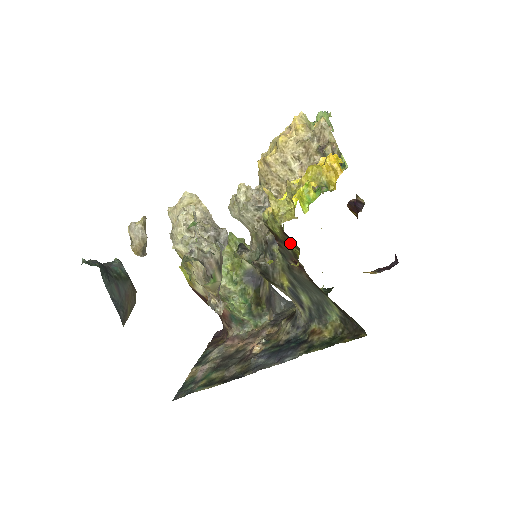
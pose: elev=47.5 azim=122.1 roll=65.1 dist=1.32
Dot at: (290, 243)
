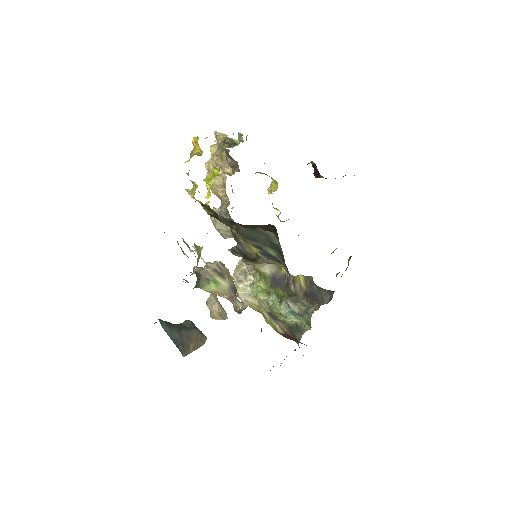
Dot at: (210, 209)
